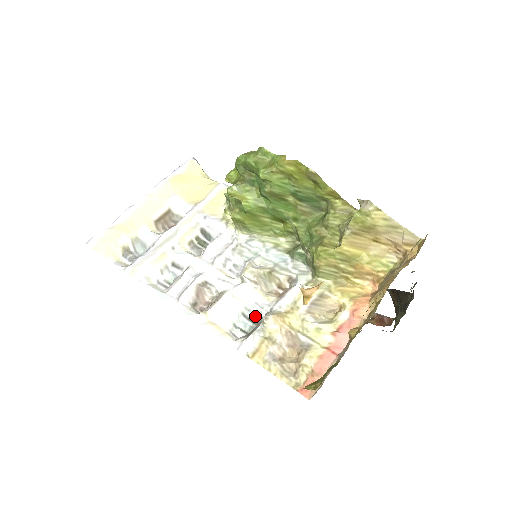
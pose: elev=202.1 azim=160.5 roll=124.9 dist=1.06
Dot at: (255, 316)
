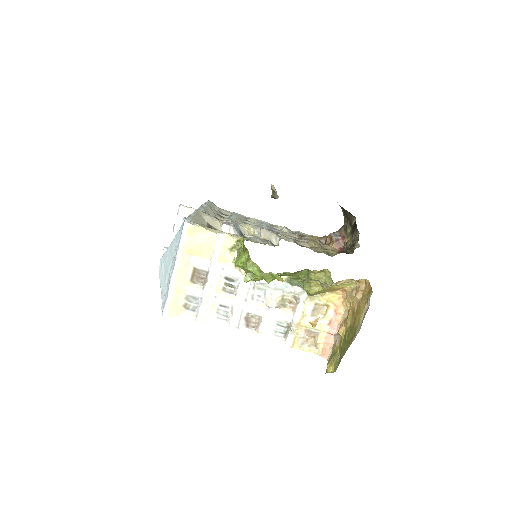
Dot at: (284, 323)
